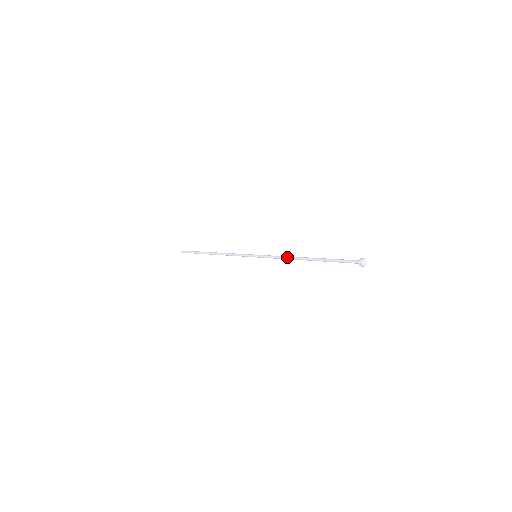
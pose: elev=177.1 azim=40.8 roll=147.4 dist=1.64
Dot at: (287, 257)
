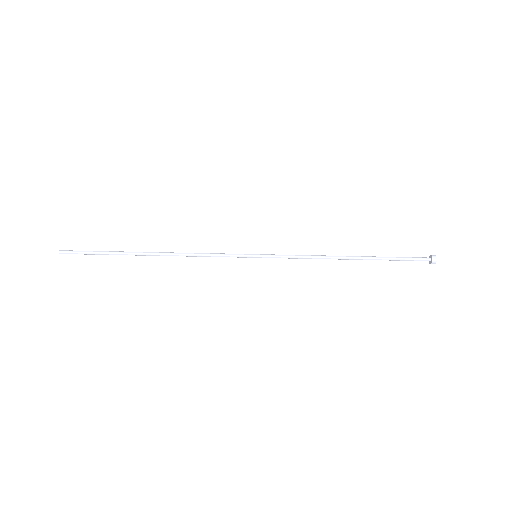
Dot at: (319, 255)
